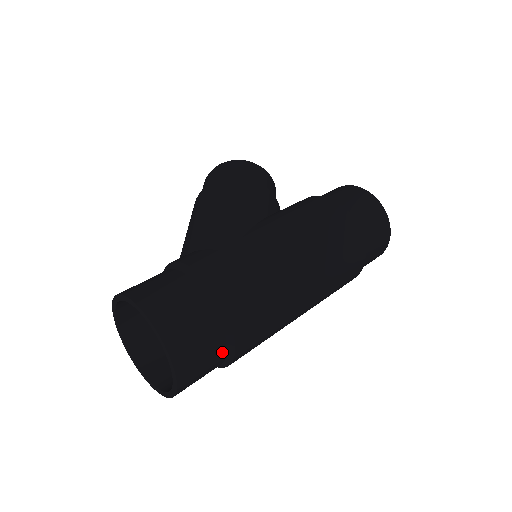
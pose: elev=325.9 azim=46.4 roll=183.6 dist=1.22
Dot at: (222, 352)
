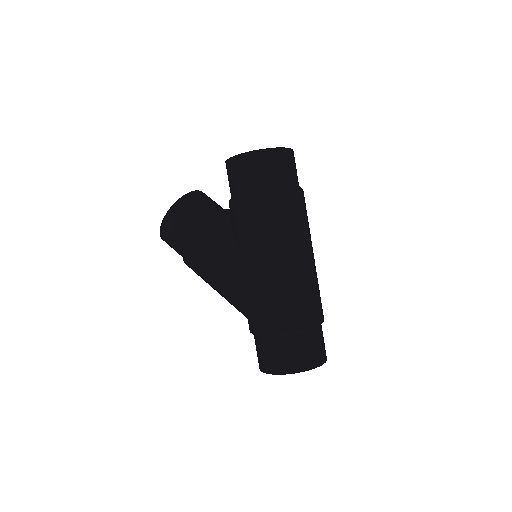
Dot at: (320, 330)
